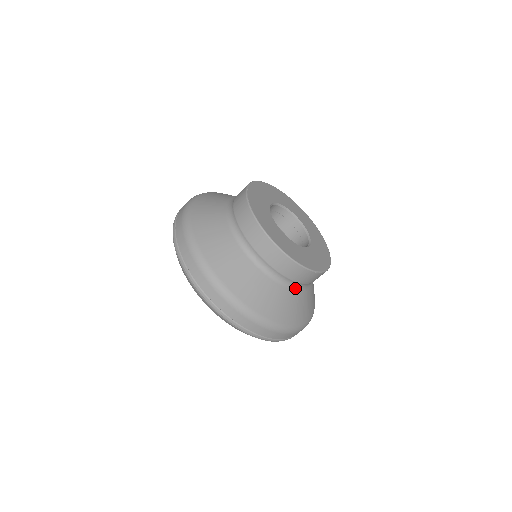
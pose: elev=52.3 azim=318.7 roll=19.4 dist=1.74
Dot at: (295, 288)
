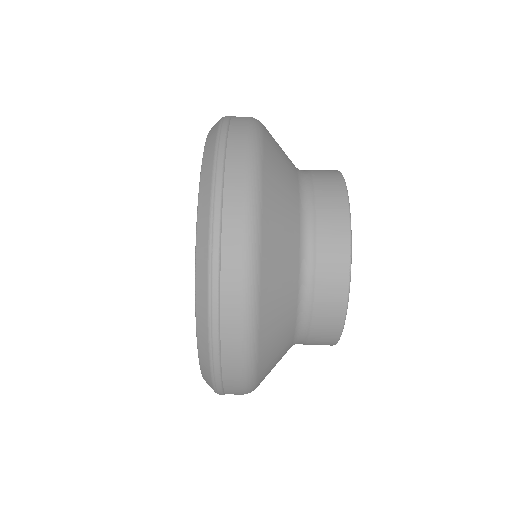
Dot at: (303, 247)
